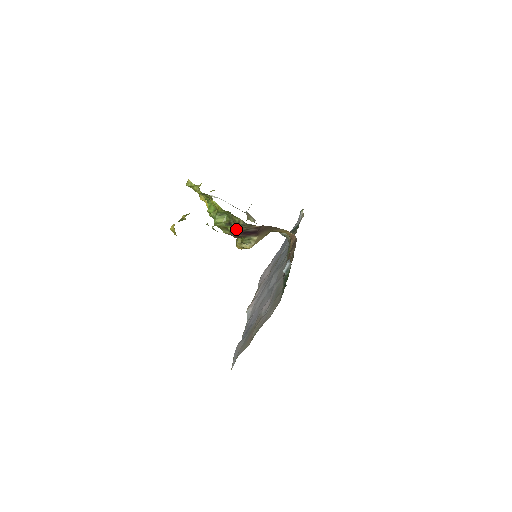
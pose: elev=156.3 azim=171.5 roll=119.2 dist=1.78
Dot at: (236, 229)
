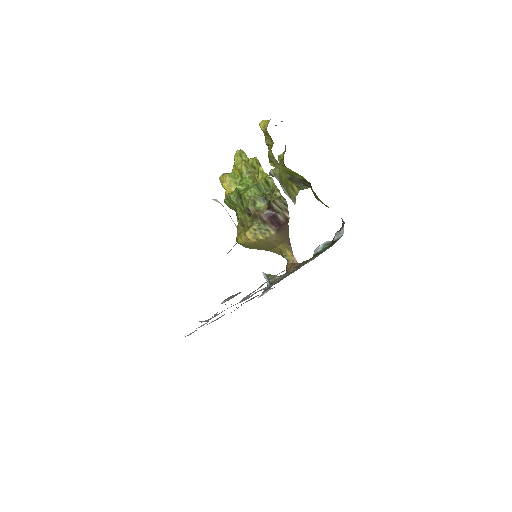
Dot at: (274, 201)
